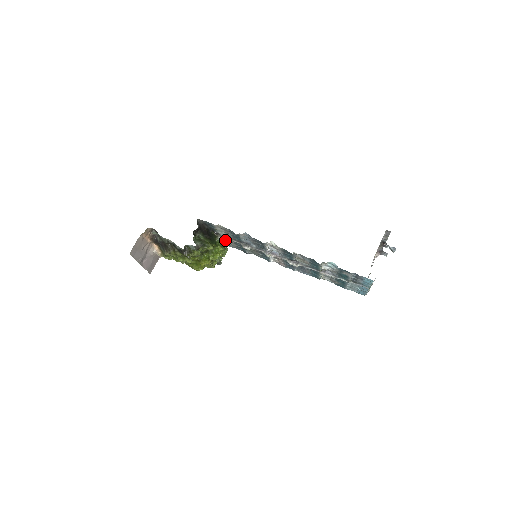
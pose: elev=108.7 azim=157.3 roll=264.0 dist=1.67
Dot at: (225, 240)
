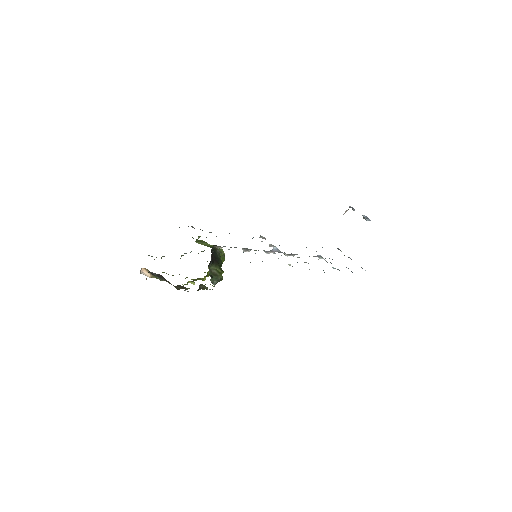
Dot at: occluded
